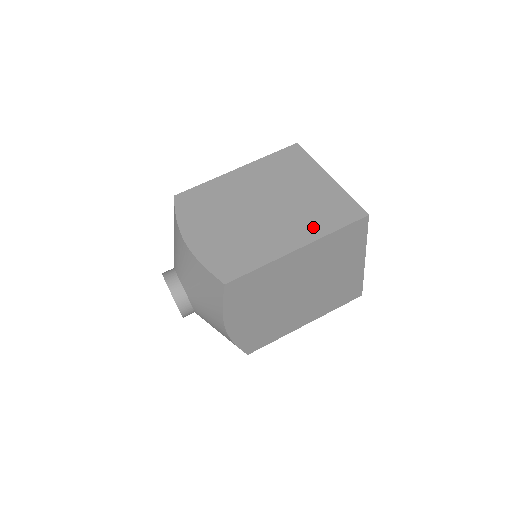
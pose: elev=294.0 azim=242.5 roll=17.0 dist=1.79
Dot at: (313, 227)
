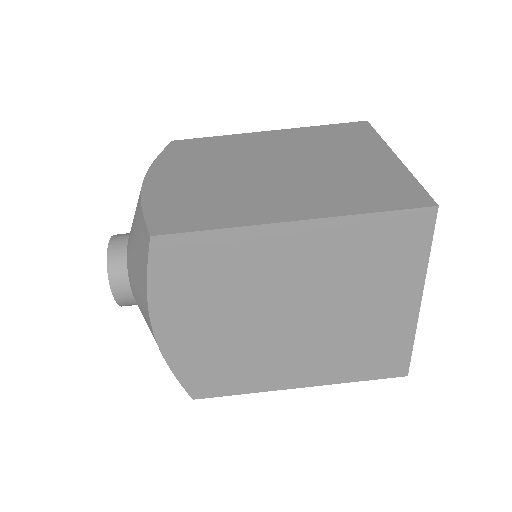
Dot at: (334, 201)
